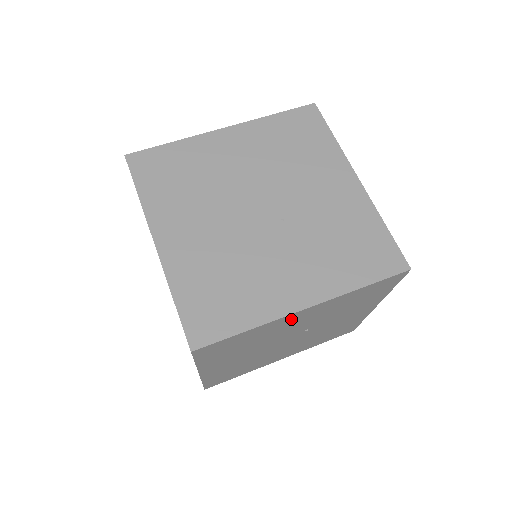
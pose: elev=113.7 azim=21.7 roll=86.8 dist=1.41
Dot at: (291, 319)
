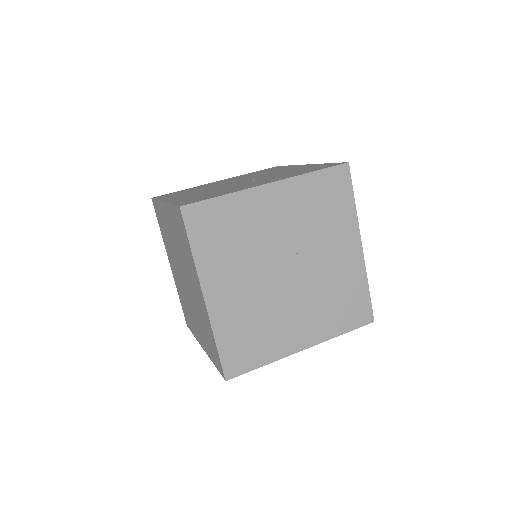
Dot at: (263, 202)
